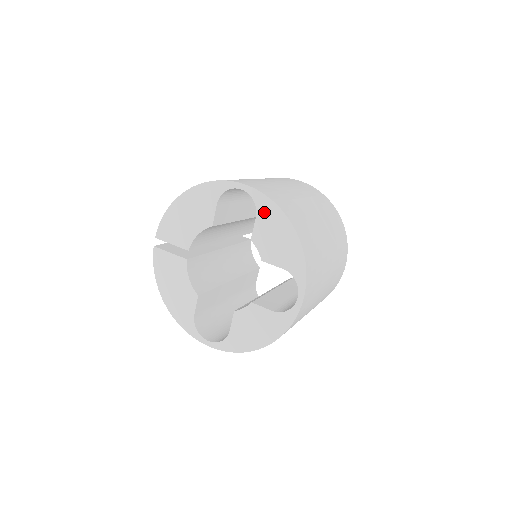
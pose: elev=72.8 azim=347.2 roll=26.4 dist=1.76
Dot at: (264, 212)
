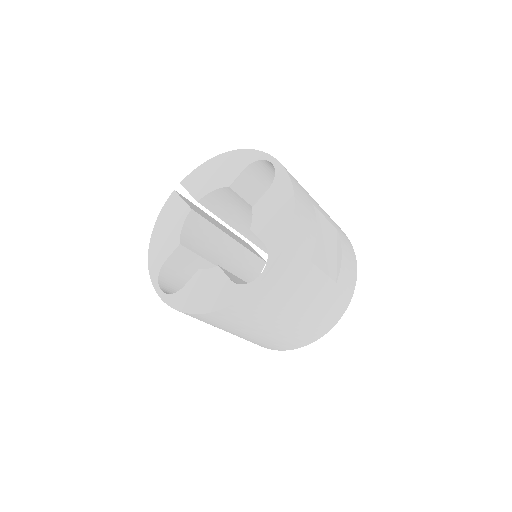
Dot at: (278, 187)
